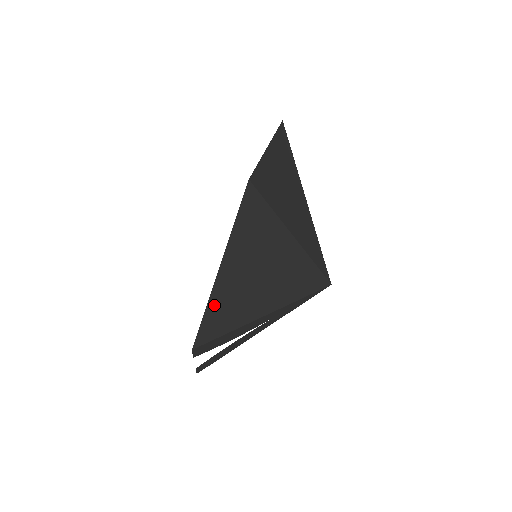
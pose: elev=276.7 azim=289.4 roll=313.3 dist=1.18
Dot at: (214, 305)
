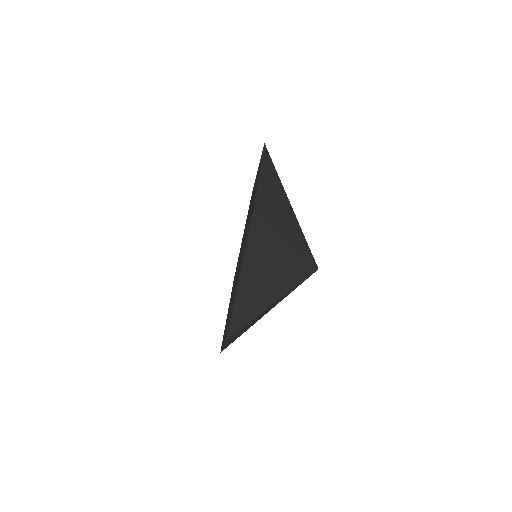
Dot at: occluded
